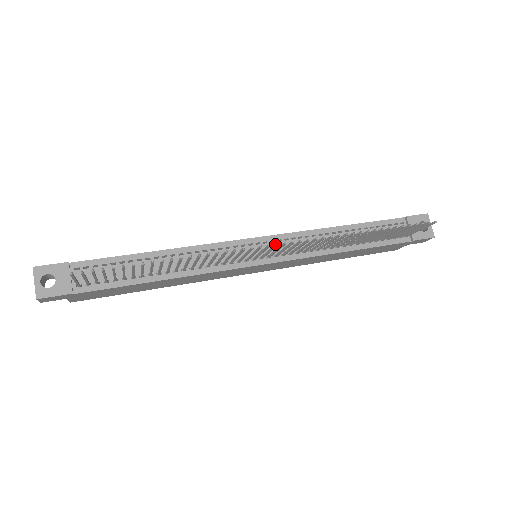
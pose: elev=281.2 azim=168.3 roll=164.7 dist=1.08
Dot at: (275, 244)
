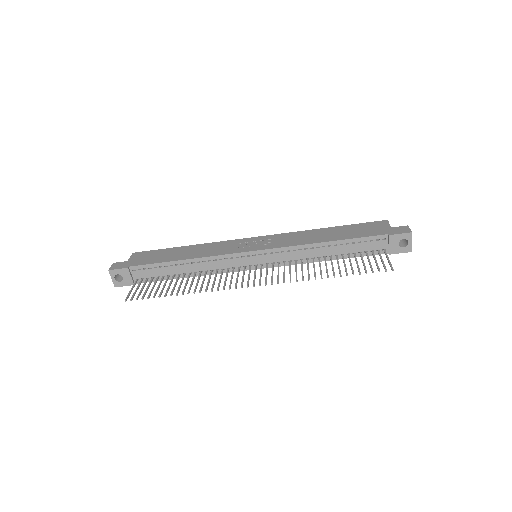
Dot at: (253, 285)
